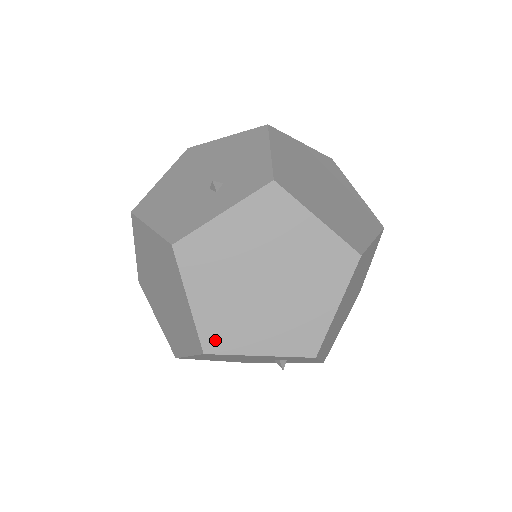
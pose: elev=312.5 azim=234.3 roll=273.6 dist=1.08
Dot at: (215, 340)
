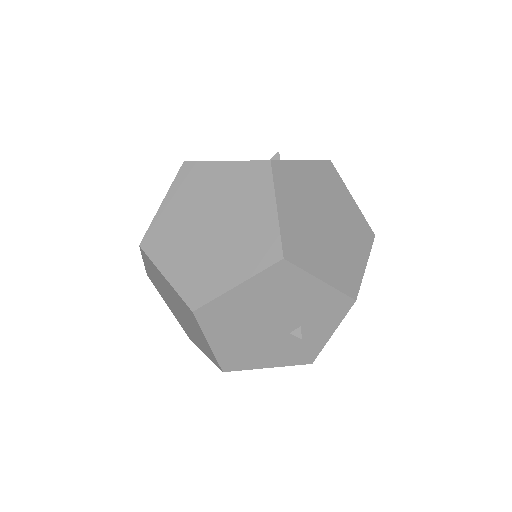
Dot at: (292, 250)
